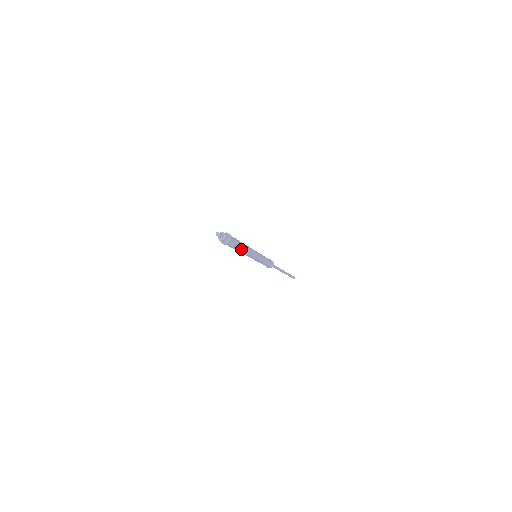
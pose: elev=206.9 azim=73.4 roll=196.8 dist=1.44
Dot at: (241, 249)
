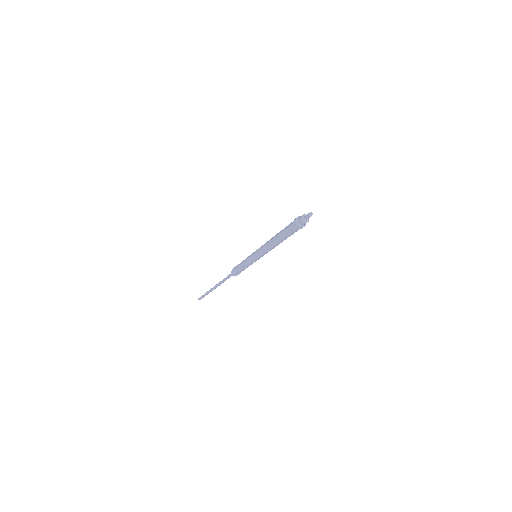
Dot at: occluded
